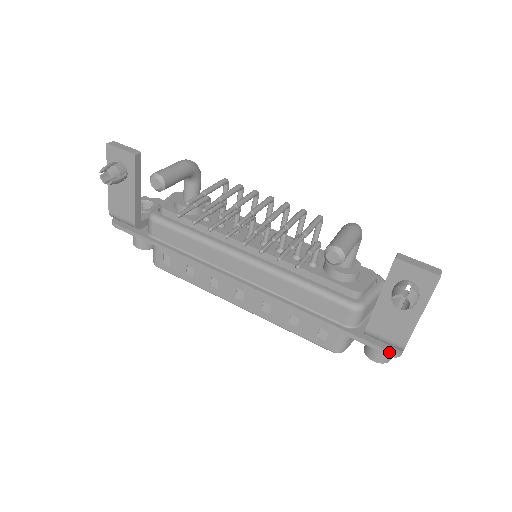
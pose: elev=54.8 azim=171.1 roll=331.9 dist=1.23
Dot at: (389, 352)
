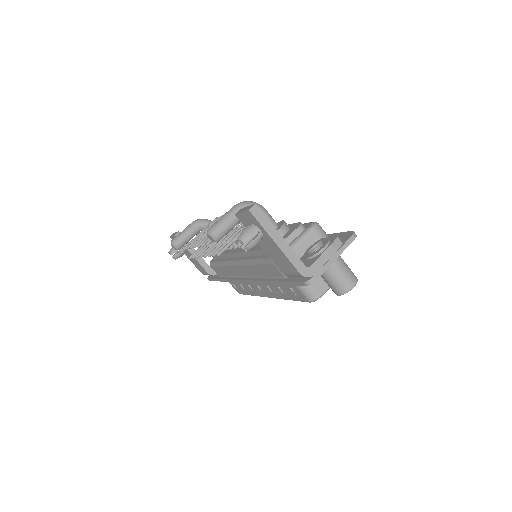
Dot at: (302, 283)
